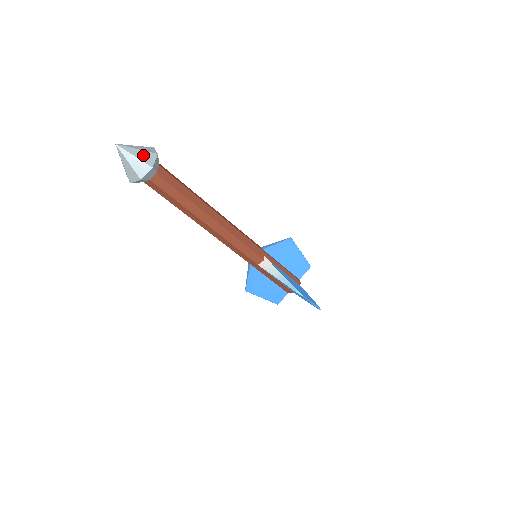
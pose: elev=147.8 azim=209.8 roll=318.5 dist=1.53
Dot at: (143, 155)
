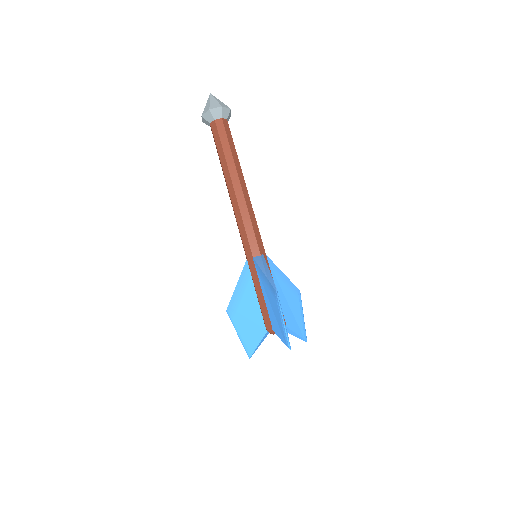
Dot at: (222, 103)
